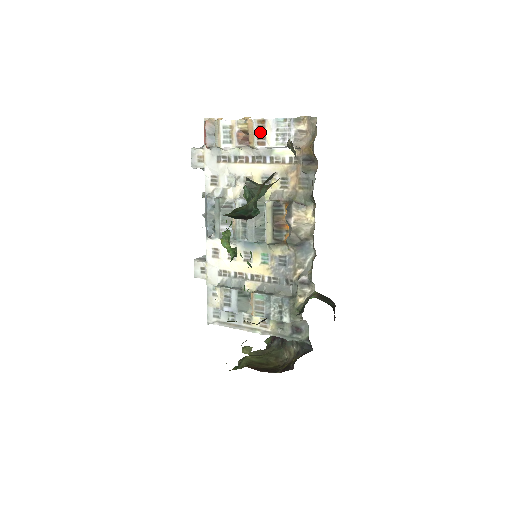
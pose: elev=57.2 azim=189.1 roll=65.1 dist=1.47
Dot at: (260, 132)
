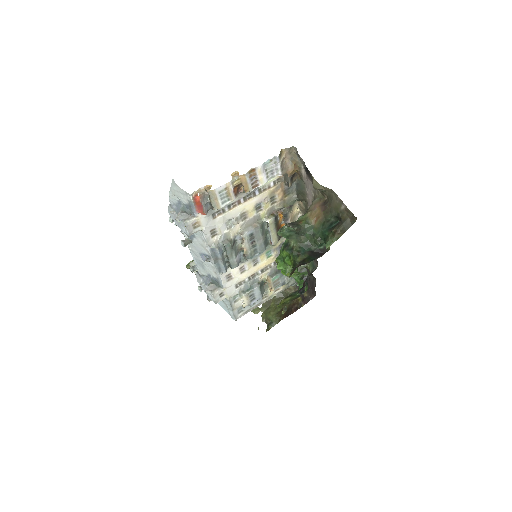
Dot at: (252, 179)
